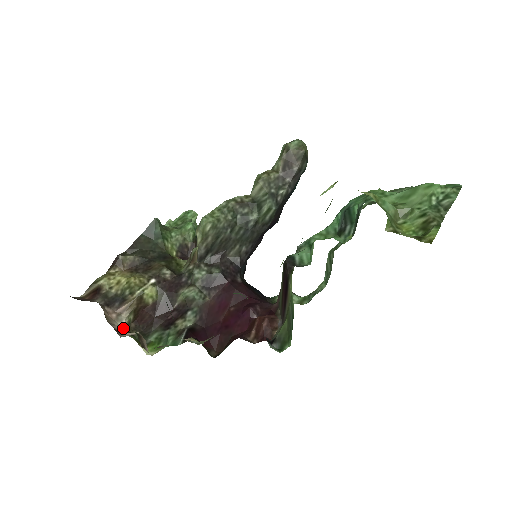
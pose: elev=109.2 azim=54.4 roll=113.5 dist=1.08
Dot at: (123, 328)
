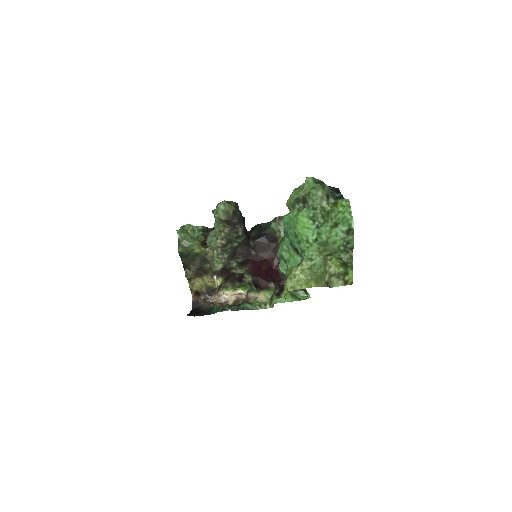
Dot at: (225, 296)
